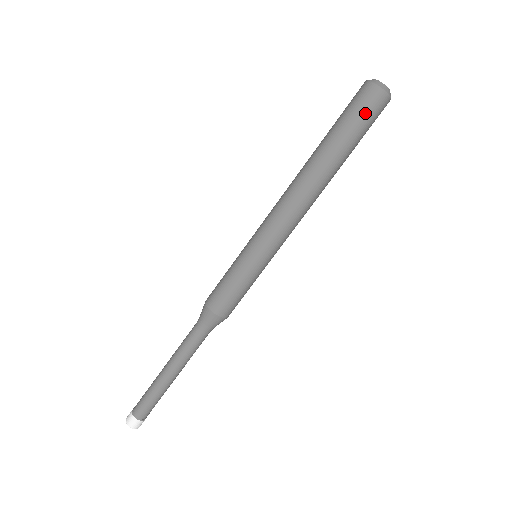
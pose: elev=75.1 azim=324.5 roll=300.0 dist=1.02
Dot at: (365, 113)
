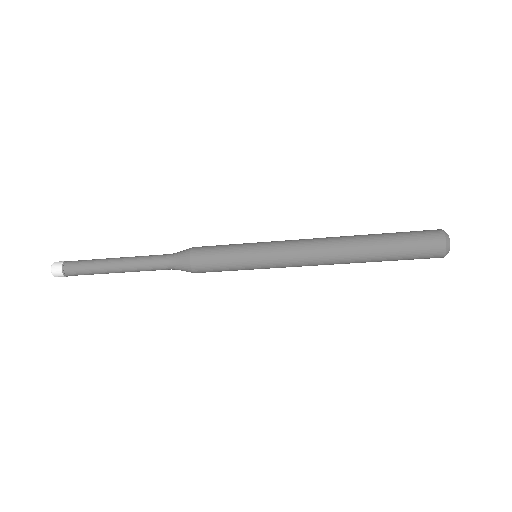
Dot at: (419, 257)
